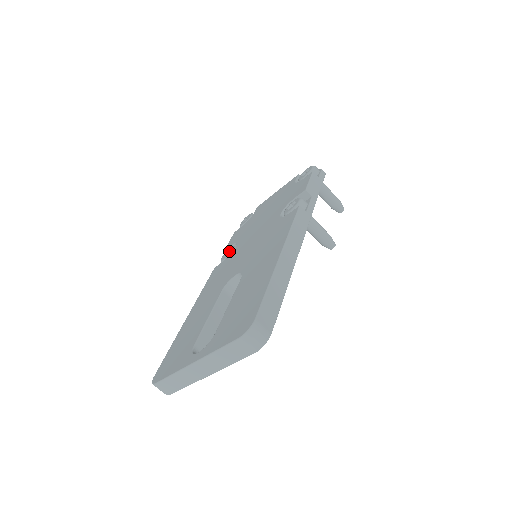
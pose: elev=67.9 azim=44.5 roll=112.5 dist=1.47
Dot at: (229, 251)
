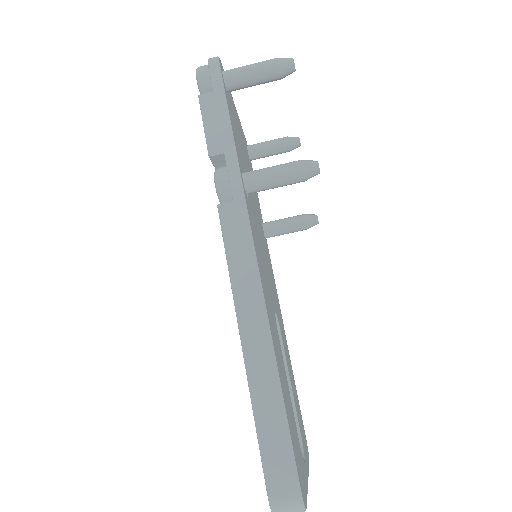
Dot at: occluded
